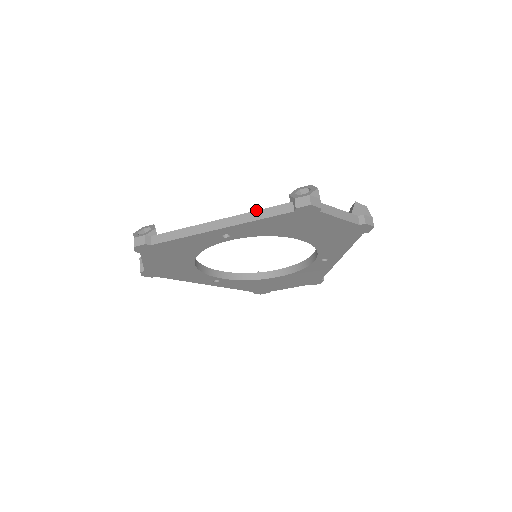
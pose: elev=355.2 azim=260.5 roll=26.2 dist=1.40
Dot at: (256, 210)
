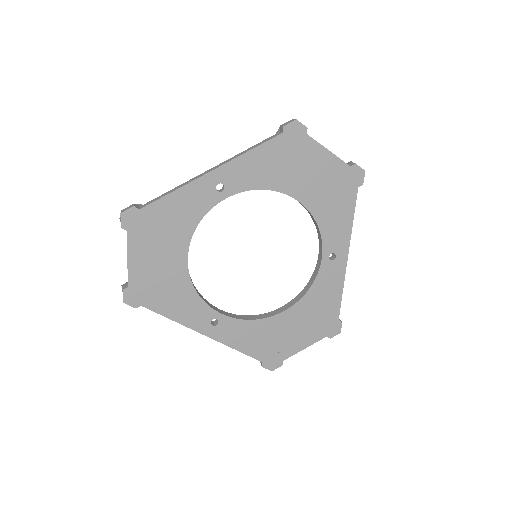
Dot at: (247, 149)
